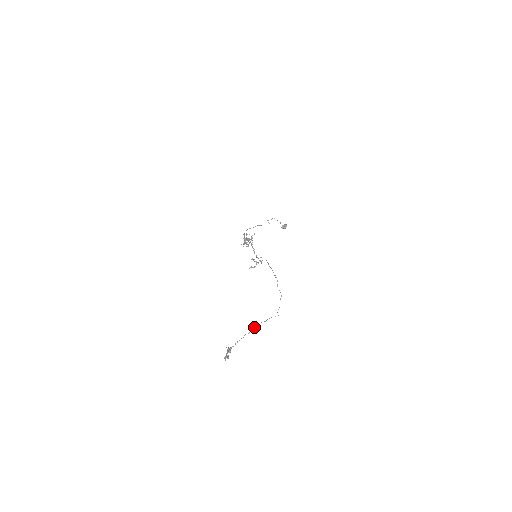
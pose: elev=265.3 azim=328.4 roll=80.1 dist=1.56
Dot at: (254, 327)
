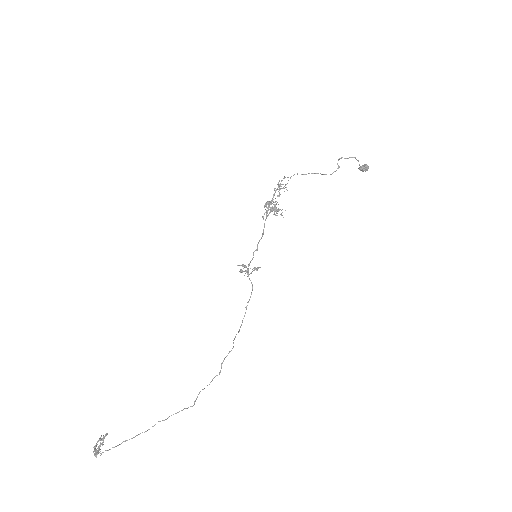
Dot at: occluded
